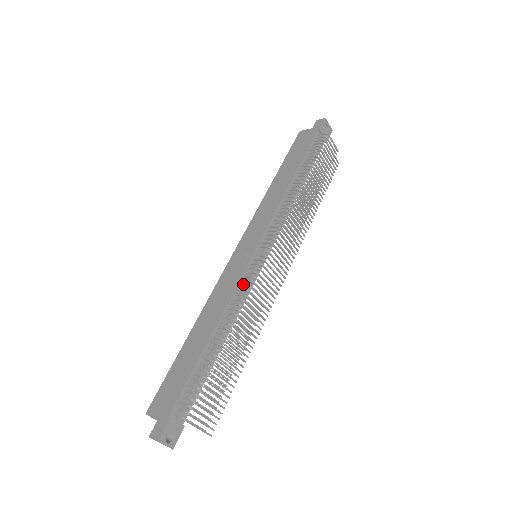
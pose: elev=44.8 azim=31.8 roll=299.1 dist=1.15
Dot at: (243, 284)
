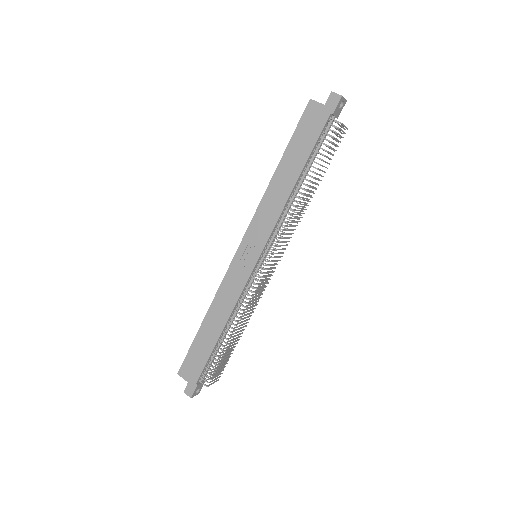
Dot at: (246, 288)
